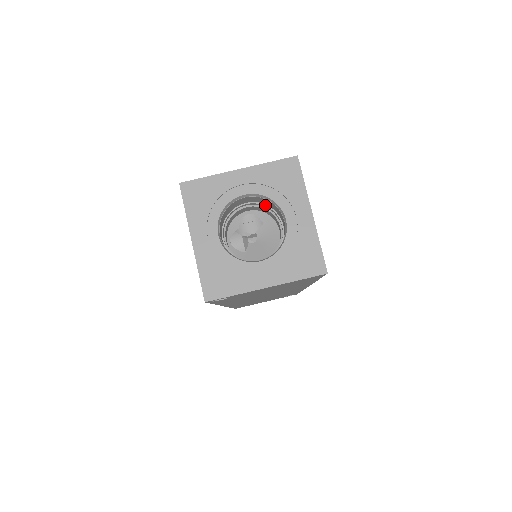
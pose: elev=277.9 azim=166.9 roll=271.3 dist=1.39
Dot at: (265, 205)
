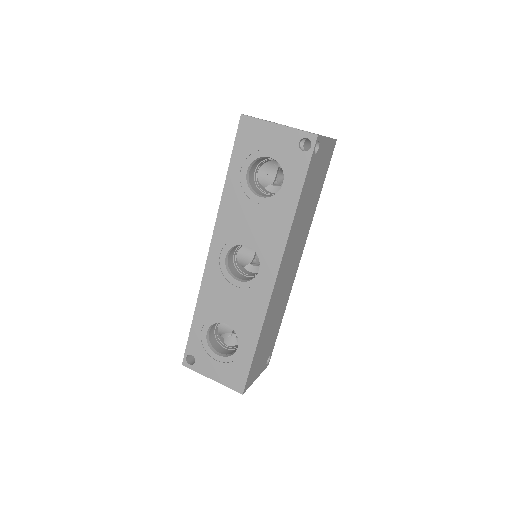
Dot at: occluded
